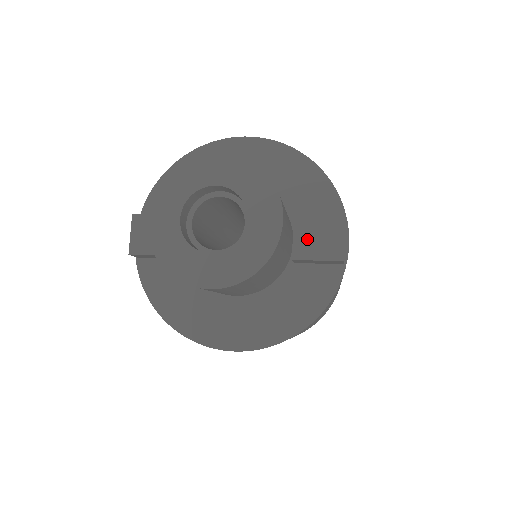
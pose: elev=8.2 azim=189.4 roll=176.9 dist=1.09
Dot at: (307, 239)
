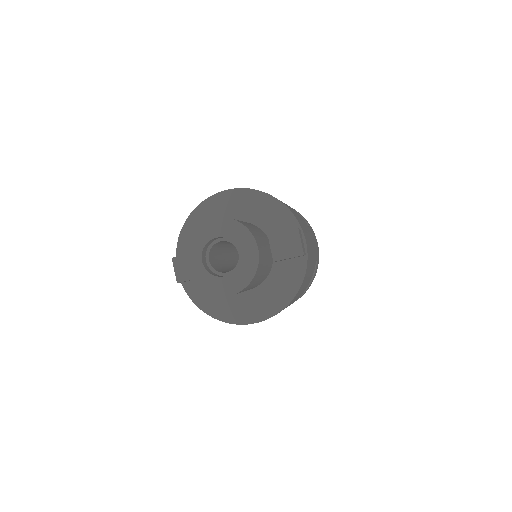
Dot at: (279, 247)
